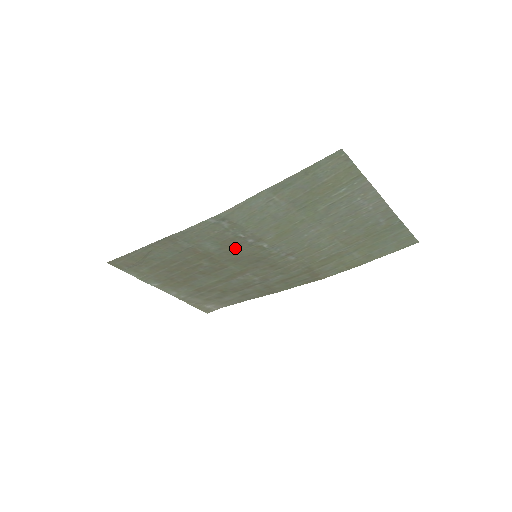
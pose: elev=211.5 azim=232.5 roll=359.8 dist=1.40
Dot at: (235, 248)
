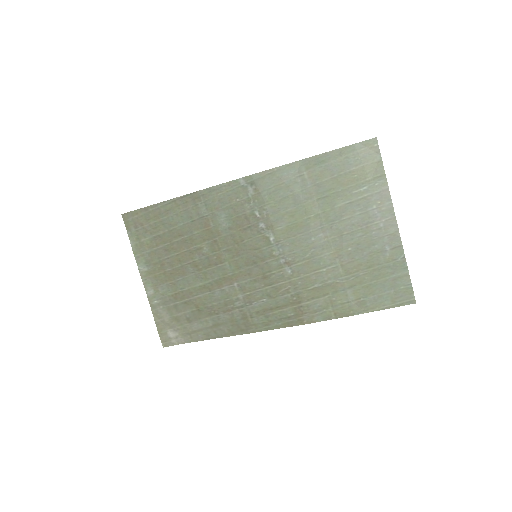
Dot at: (243, 232)
